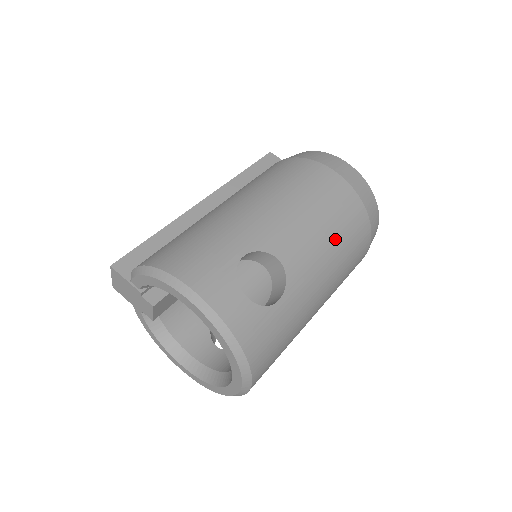
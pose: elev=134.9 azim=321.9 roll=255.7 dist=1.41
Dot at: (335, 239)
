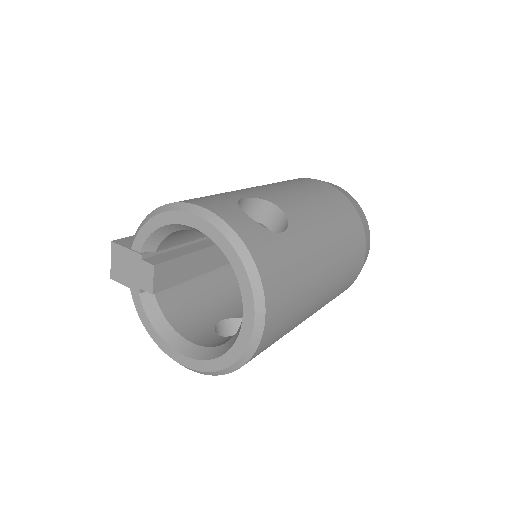
Dot at: (329, 213)
